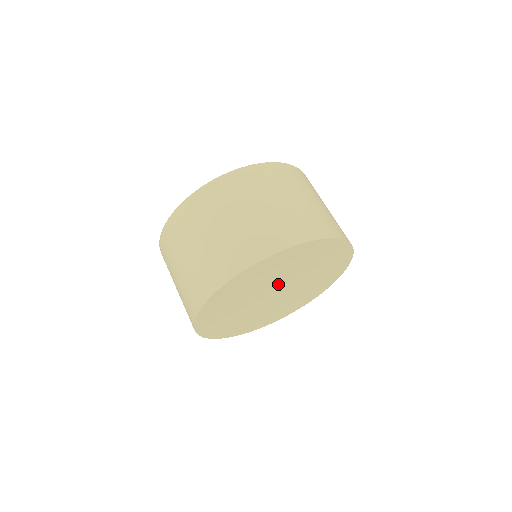
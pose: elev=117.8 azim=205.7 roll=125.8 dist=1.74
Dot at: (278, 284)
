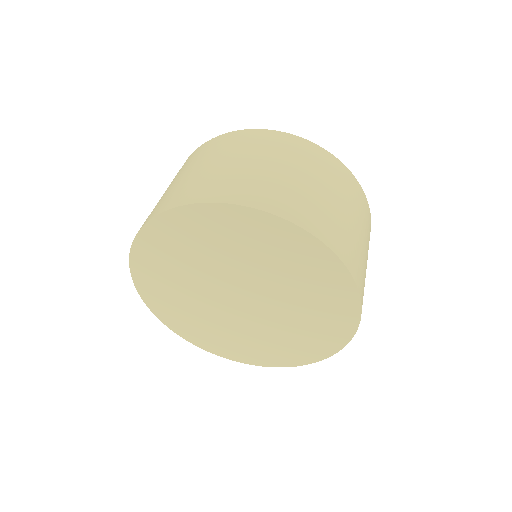
Dot at: (243, 280)
